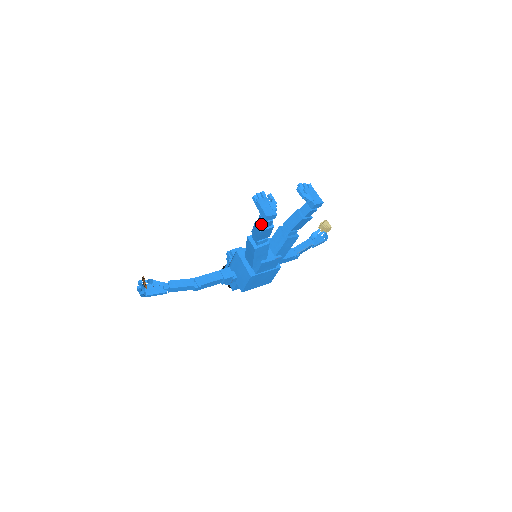
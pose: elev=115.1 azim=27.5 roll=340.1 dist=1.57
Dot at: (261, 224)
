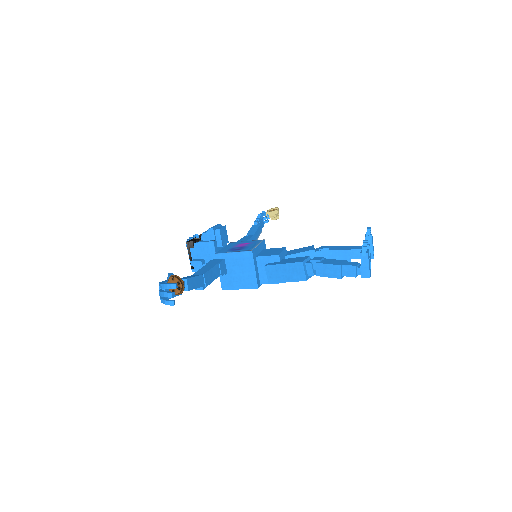
Dot at: (347, 273)
